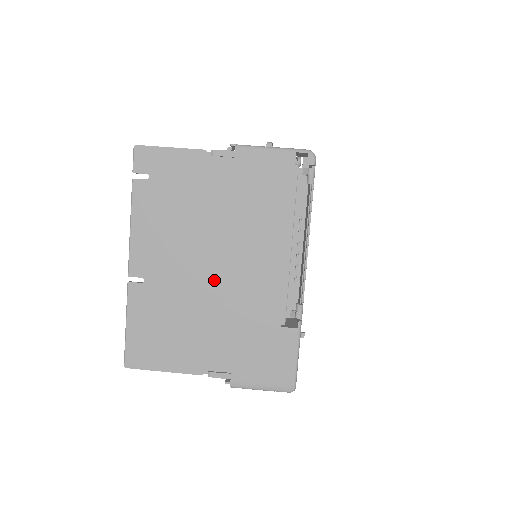
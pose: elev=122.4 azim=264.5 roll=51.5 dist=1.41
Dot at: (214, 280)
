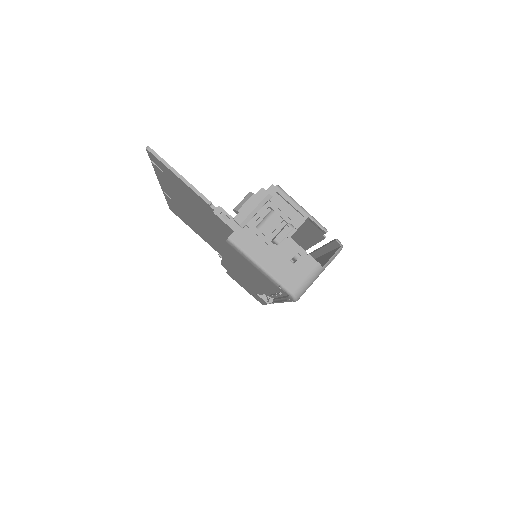
Dot at: (220, 242)
